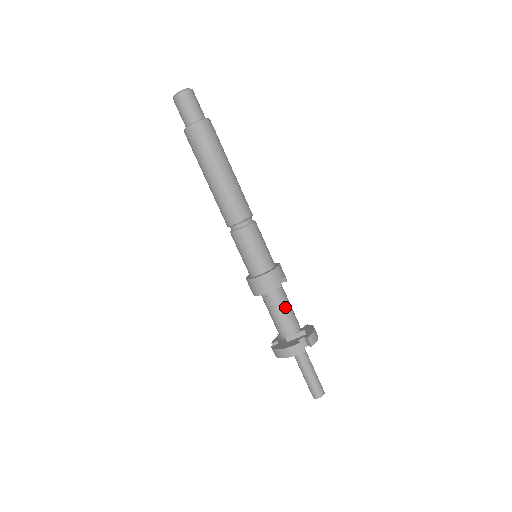
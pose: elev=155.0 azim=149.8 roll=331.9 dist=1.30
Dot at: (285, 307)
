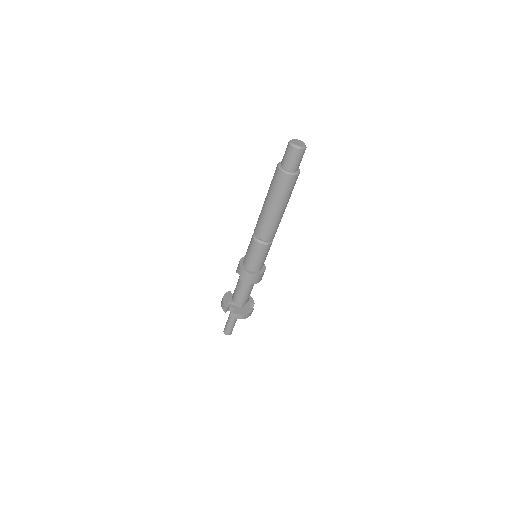
Dot at: occluded
